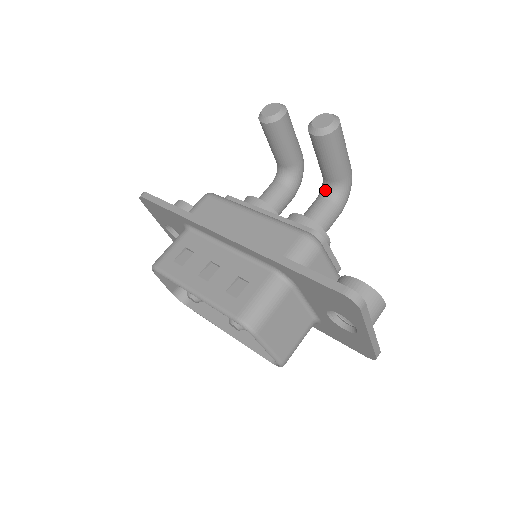
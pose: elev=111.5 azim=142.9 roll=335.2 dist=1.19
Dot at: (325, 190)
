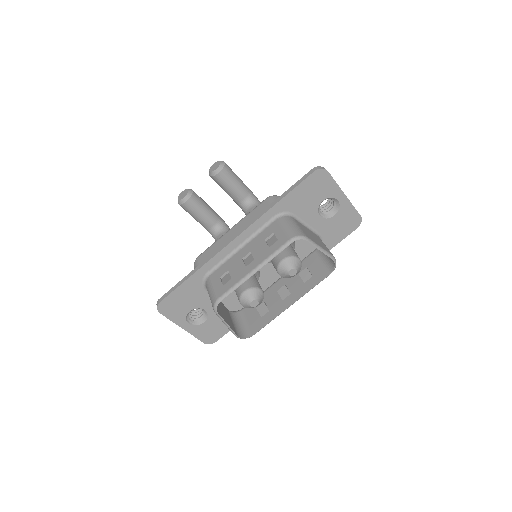
Dot at: (247, 206)
